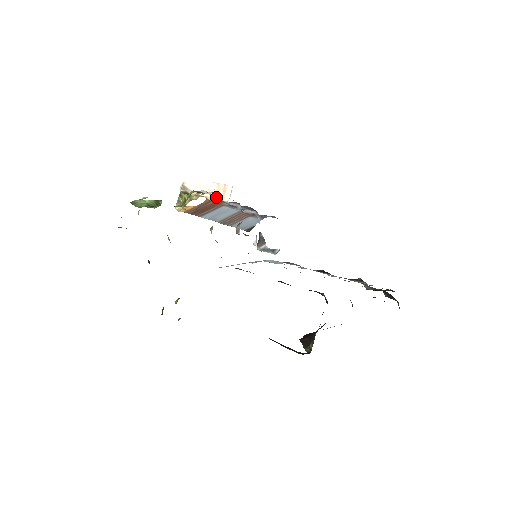
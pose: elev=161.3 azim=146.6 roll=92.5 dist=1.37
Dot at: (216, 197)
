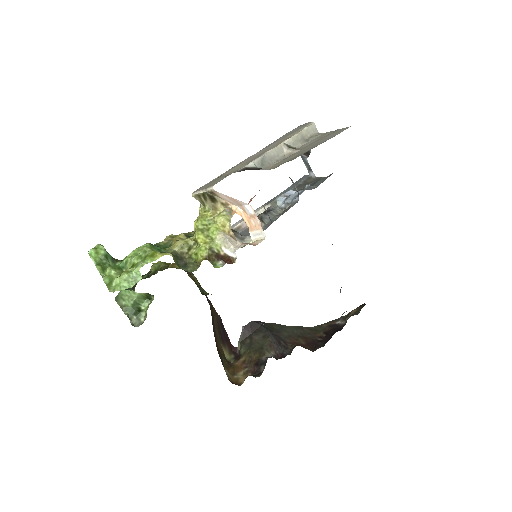
Dot at: (244, 220)
